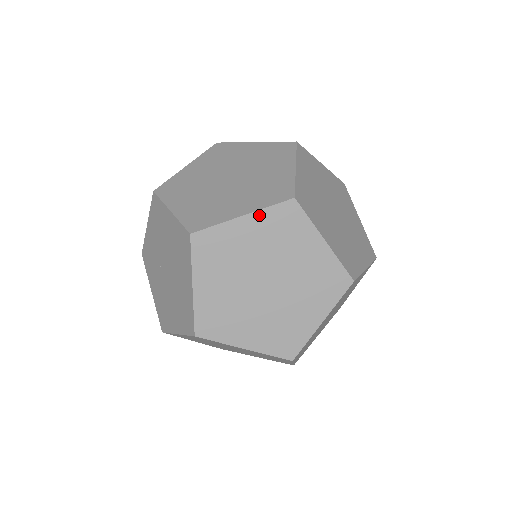
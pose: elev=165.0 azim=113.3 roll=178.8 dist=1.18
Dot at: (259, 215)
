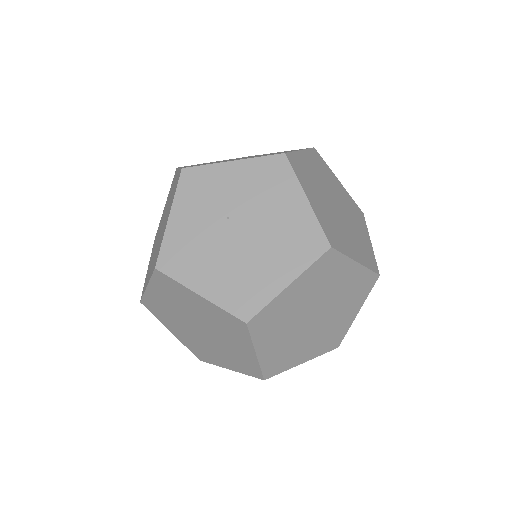
Dot at: (362, 270)
